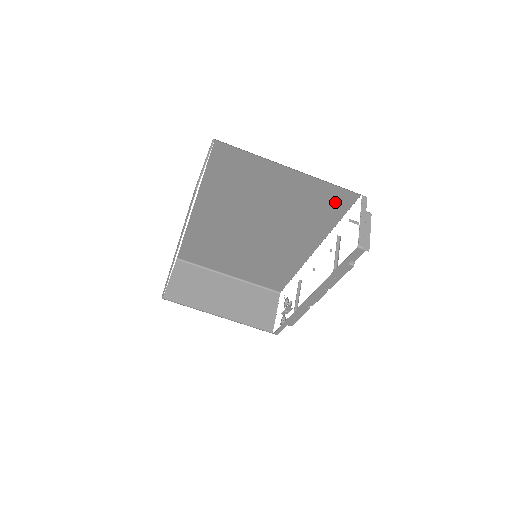
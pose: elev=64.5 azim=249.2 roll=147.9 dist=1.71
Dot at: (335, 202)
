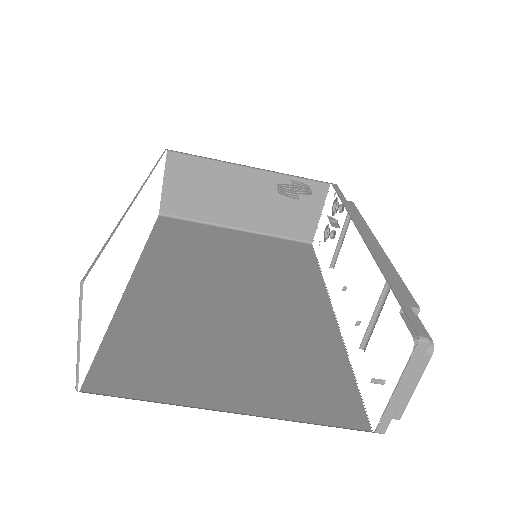
Dot at: occluded
